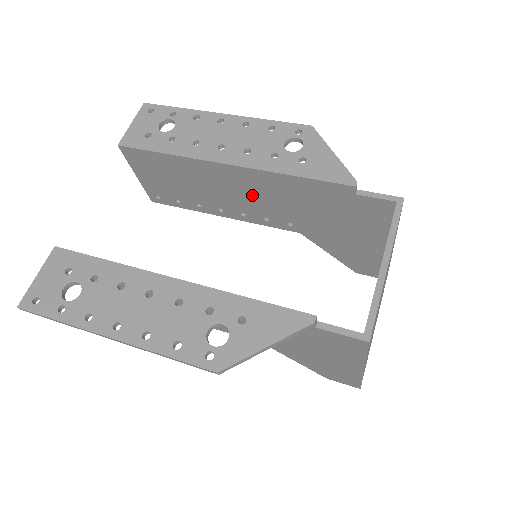
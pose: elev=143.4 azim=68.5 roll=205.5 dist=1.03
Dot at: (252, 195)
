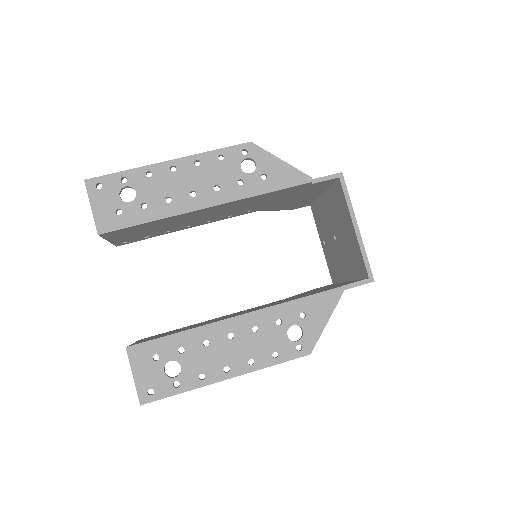
Dot at: (223, 211)
